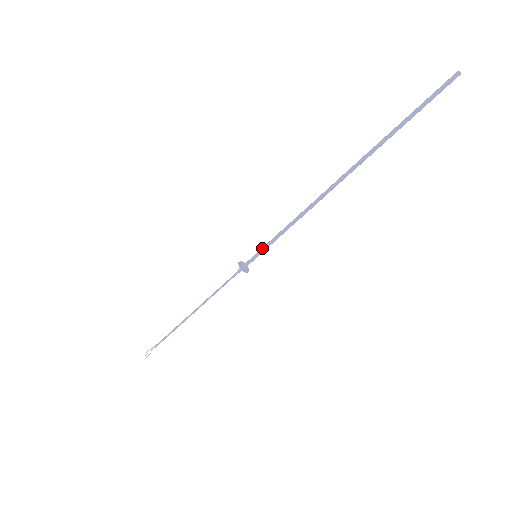
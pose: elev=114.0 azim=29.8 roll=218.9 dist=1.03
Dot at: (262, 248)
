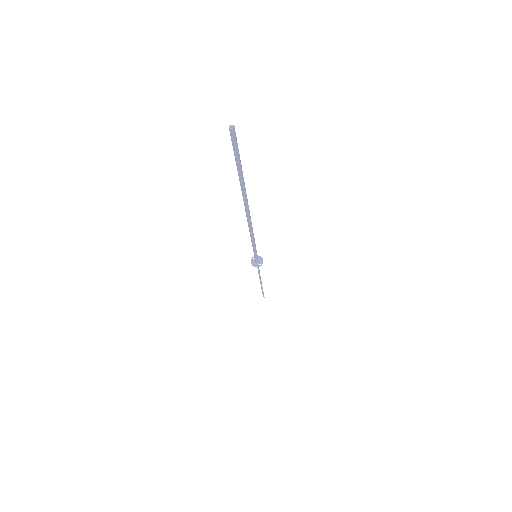
Dot at: occluded
